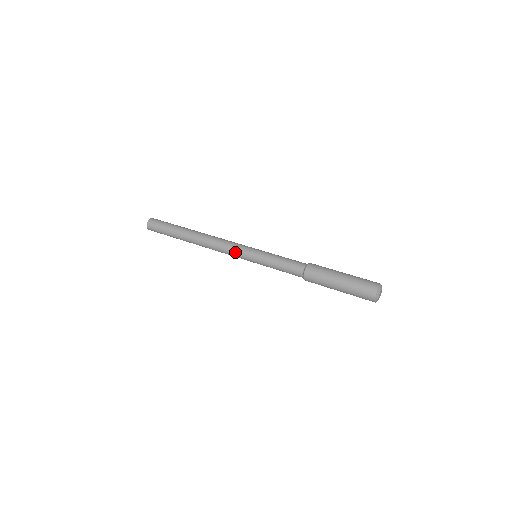
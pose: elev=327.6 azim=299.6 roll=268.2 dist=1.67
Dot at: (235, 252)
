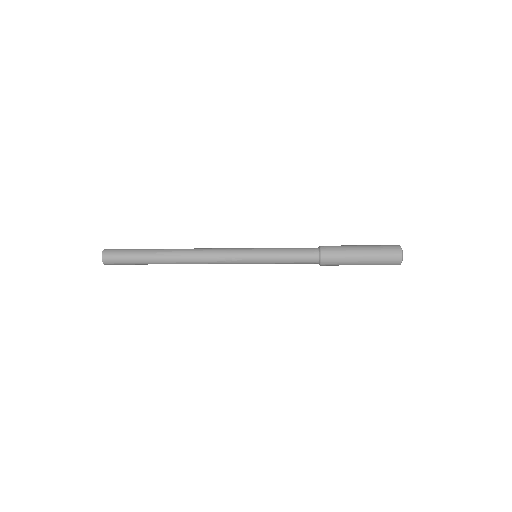
Dot at: (233, 248)
